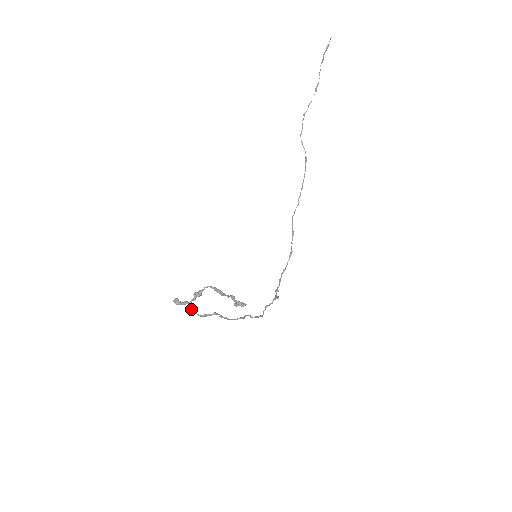
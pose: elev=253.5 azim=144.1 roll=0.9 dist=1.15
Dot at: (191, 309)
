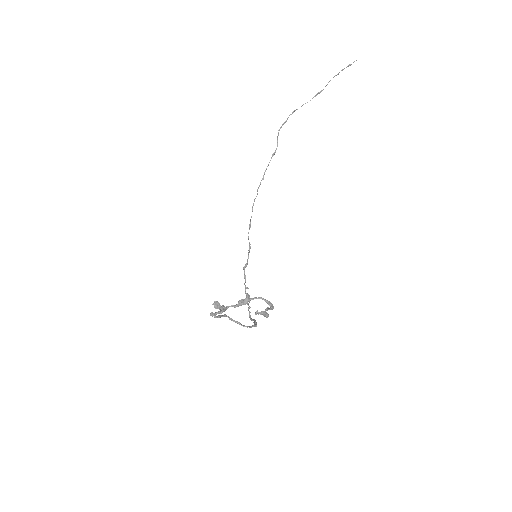
Dot at: occluded
